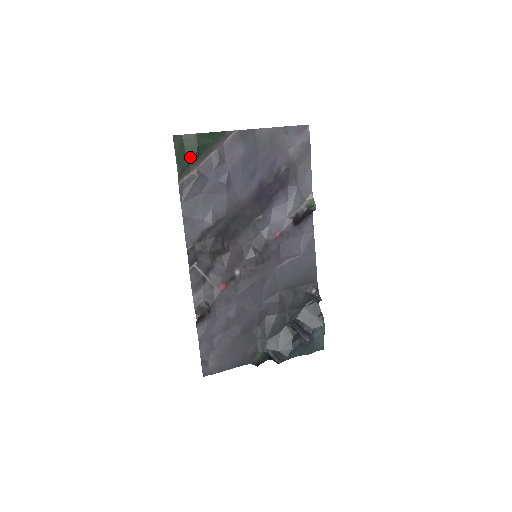
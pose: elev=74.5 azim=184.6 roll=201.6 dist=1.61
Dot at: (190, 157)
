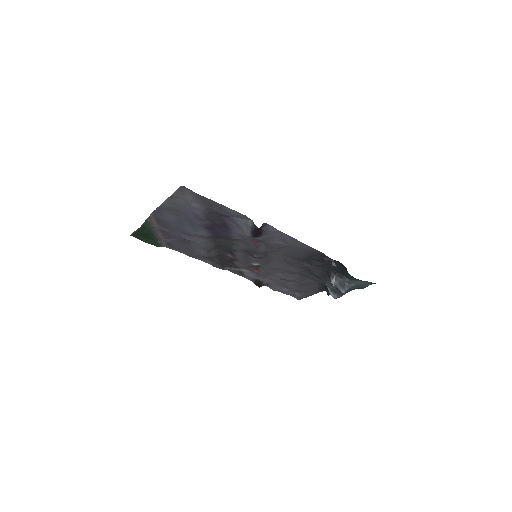
Dot at: (151, 239)
